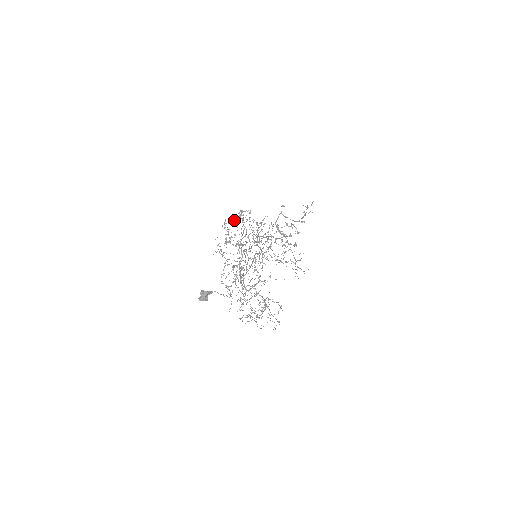
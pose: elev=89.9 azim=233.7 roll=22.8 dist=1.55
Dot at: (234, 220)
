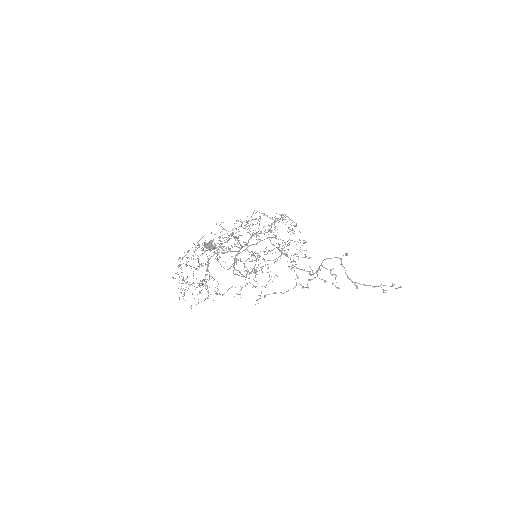
Dot at: occluded
